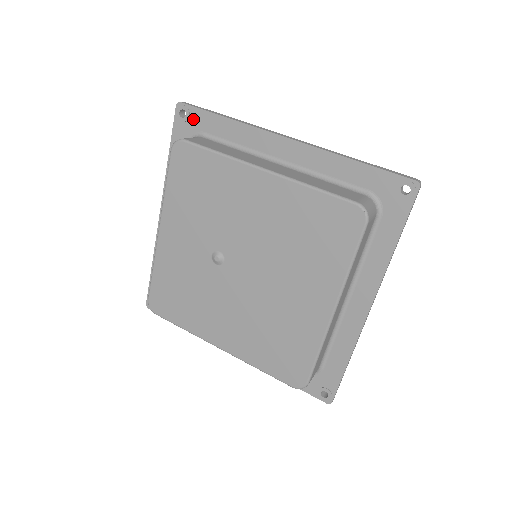
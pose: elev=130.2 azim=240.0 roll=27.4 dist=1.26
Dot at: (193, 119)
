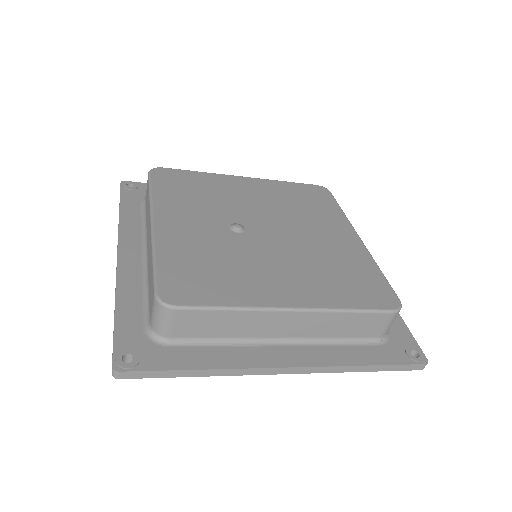
Dot at: (142, 188)
